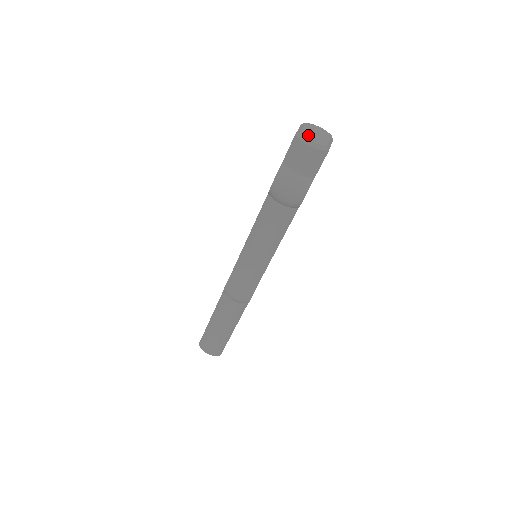
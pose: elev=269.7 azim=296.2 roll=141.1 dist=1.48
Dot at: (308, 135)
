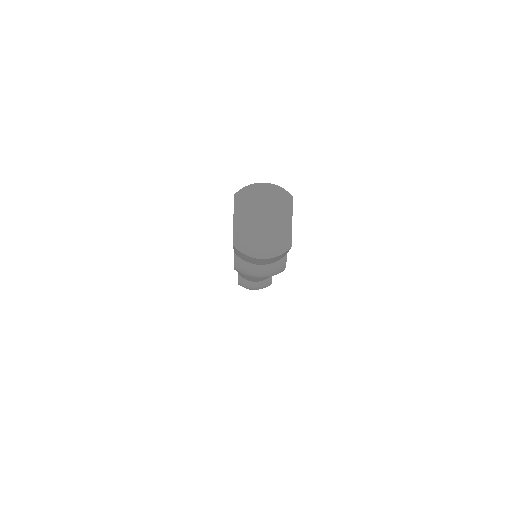
Dot at: (252, 238)
